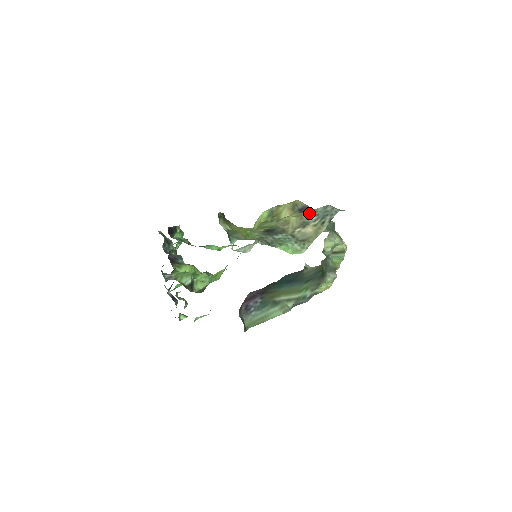
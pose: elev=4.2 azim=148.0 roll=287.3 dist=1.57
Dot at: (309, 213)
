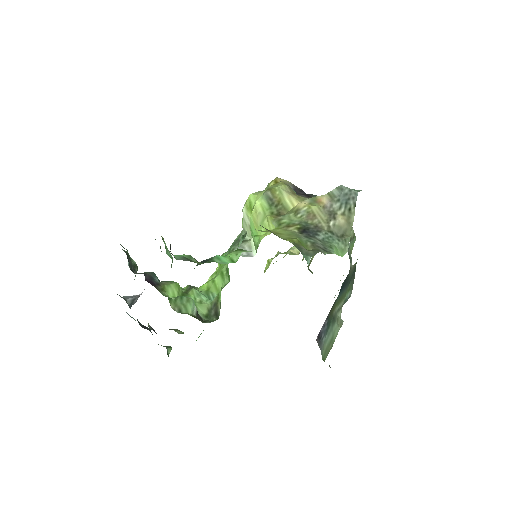
Dot at: (327, 199)
